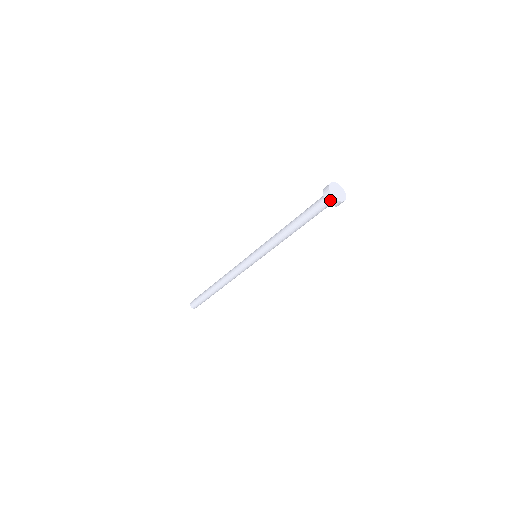
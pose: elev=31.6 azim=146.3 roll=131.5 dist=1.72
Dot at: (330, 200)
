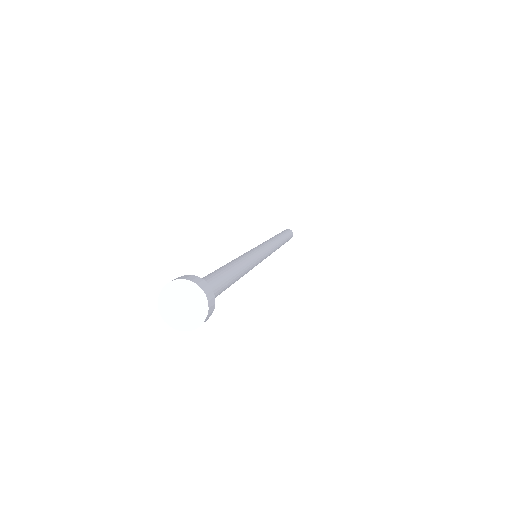
Dot at: (187, 327)
